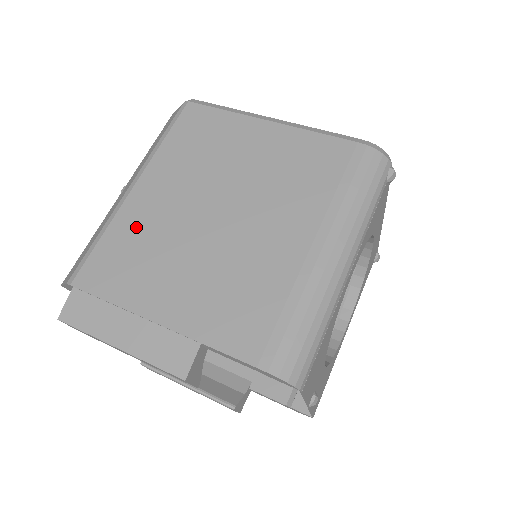
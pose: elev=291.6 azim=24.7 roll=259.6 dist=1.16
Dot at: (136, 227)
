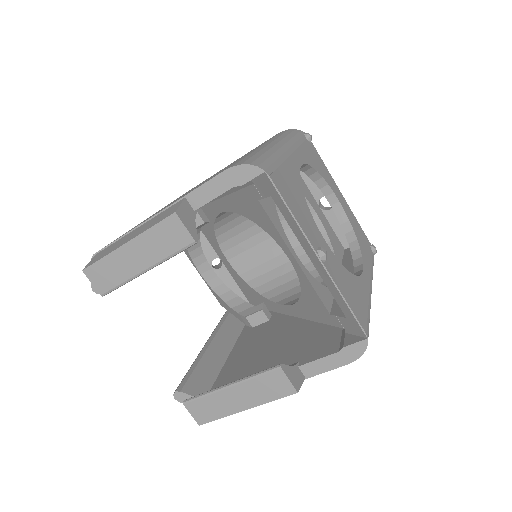
Dot at: occluded
